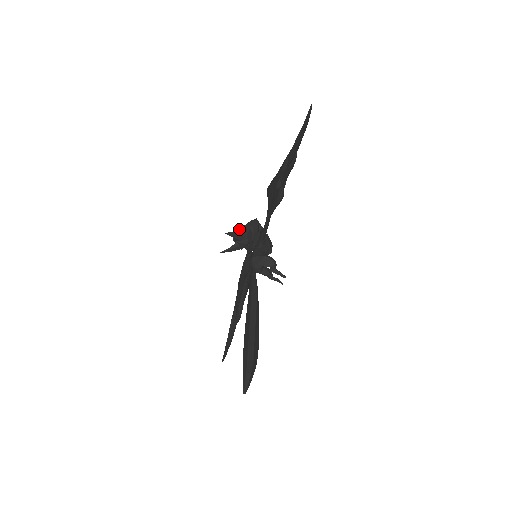
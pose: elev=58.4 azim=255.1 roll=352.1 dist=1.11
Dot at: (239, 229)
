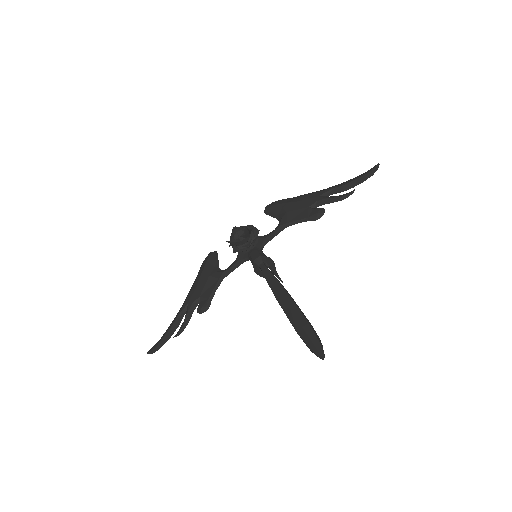
Dot at: (244, 228)
